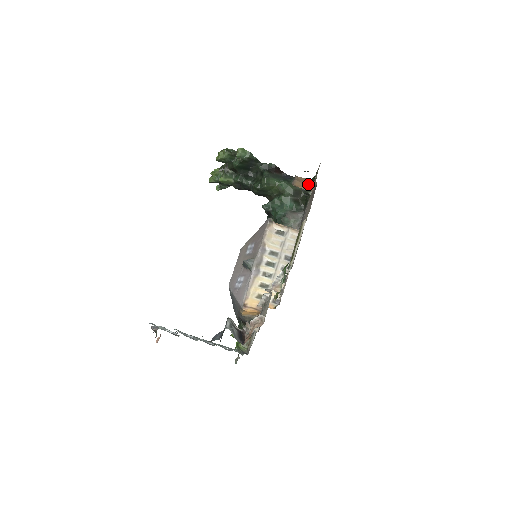
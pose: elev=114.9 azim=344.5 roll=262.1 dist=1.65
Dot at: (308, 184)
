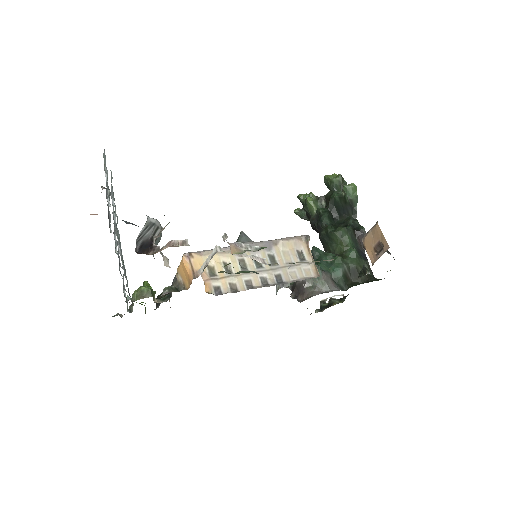
Dot at: (378, 249)
